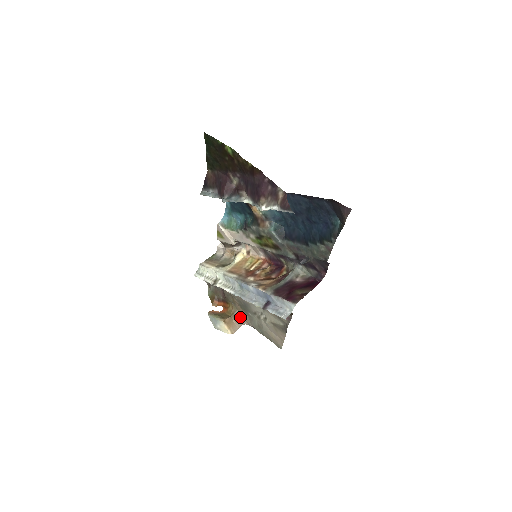
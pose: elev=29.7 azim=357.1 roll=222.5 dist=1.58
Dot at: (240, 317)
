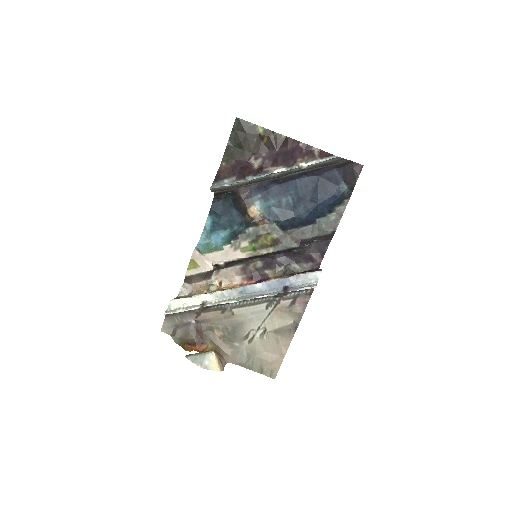
Dot at: (223, 354)
